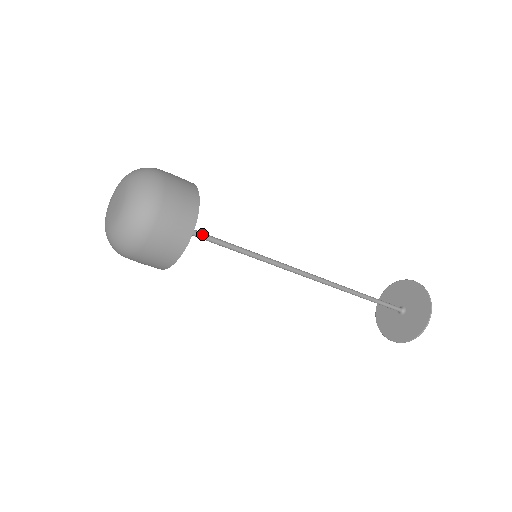
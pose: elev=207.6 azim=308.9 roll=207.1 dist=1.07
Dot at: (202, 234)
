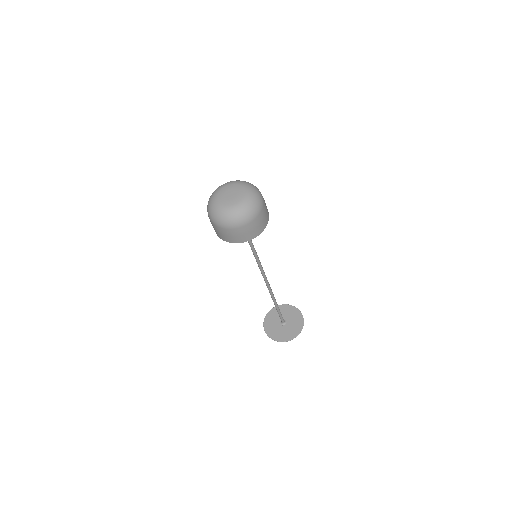
Dot at: occluded
